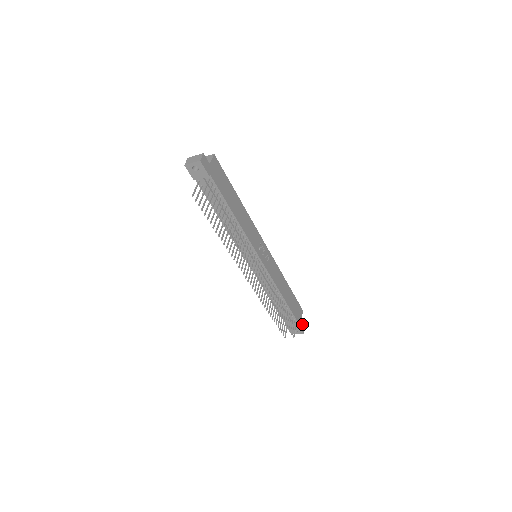
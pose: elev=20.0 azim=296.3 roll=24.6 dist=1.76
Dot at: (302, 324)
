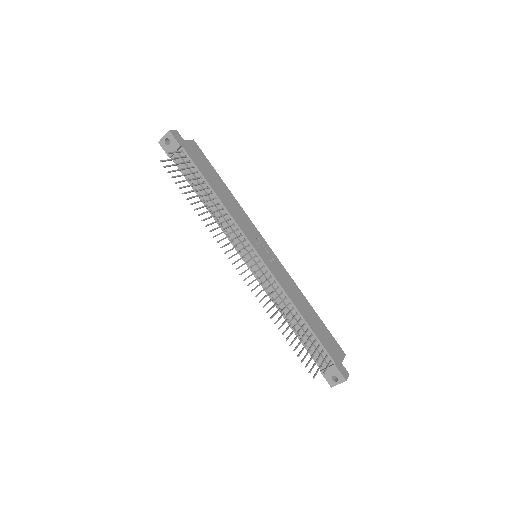
Dot at: (343, 368)
